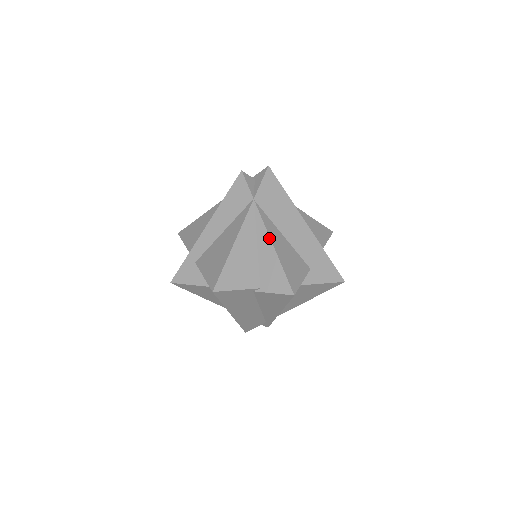
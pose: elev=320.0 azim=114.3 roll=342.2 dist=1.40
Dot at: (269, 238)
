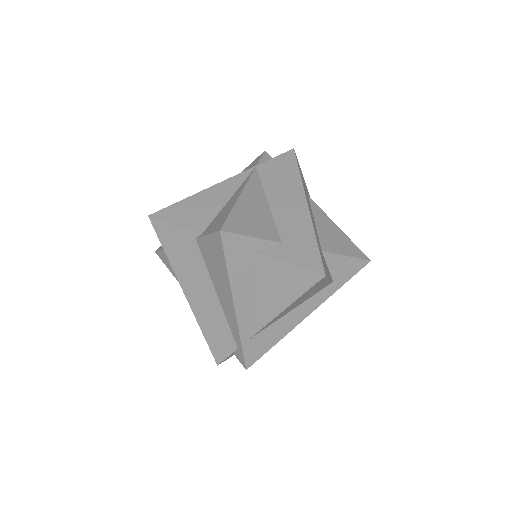
Dot at: (242, 189)
